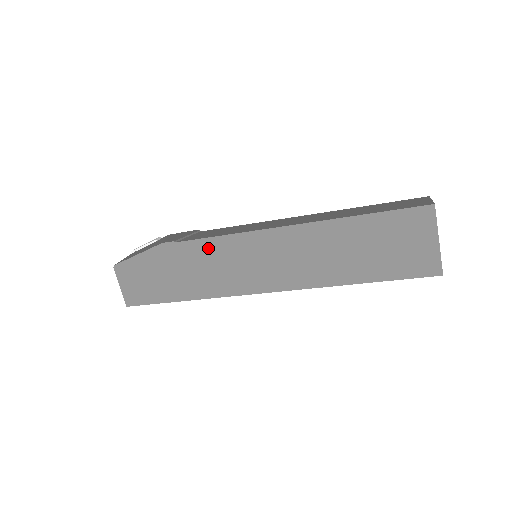
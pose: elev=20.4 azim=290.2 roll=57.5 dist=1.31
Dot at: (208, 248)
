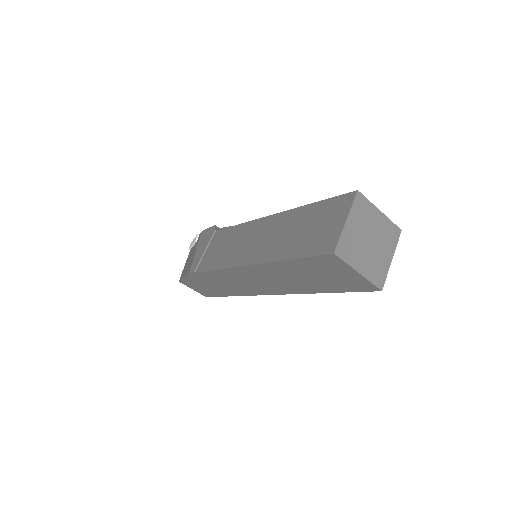
Dot at: (215, 275)
